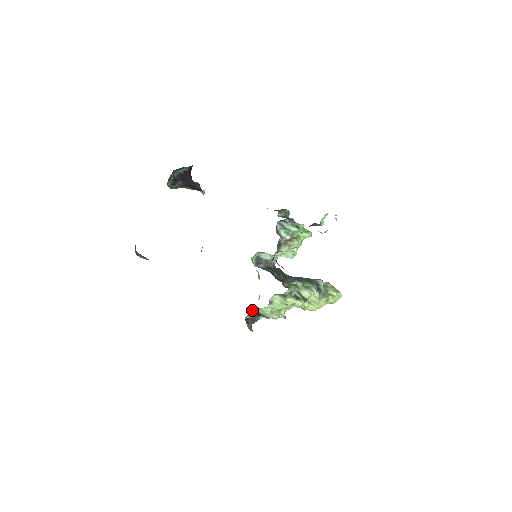
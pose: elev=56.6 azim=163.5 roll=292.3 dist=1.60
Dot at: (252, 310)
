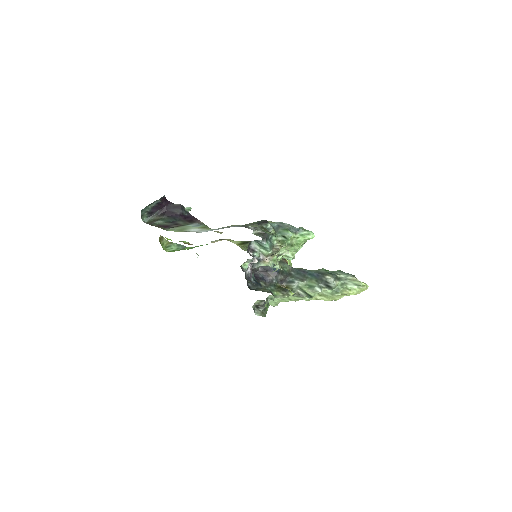
Dot at: (259, 300)
